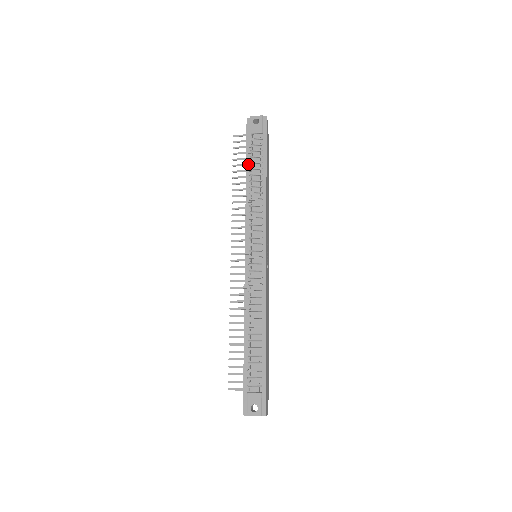
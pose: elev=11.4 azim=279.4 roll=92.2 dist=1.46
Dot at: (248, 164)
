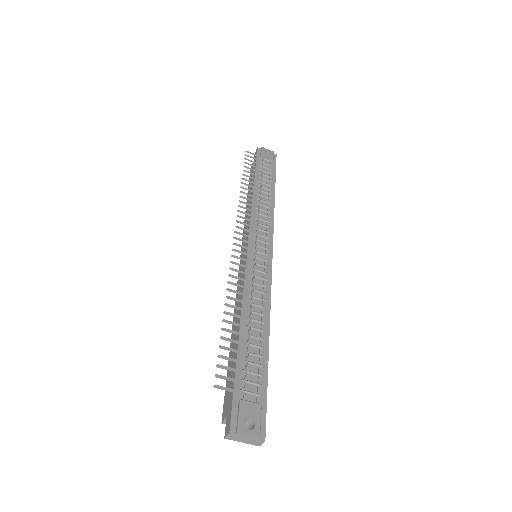
Dot at: (259, 175)
